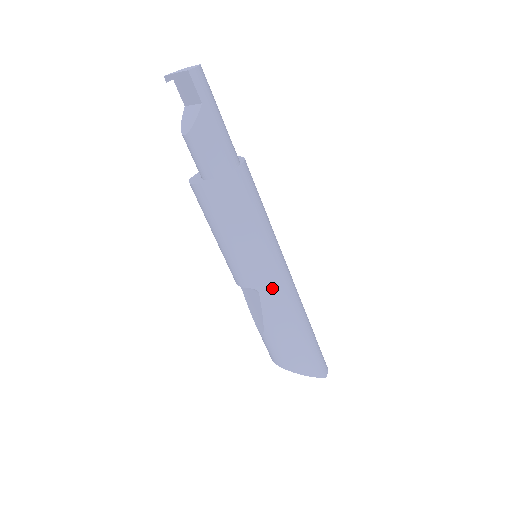
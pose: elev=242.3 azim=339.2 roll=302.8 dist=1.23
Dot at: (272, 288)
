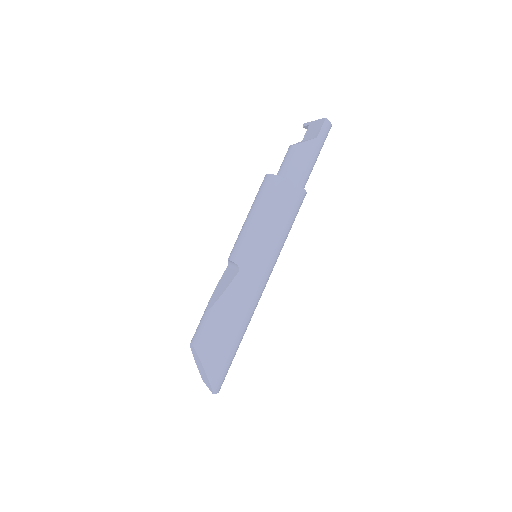
Dot at: (249, 276)
